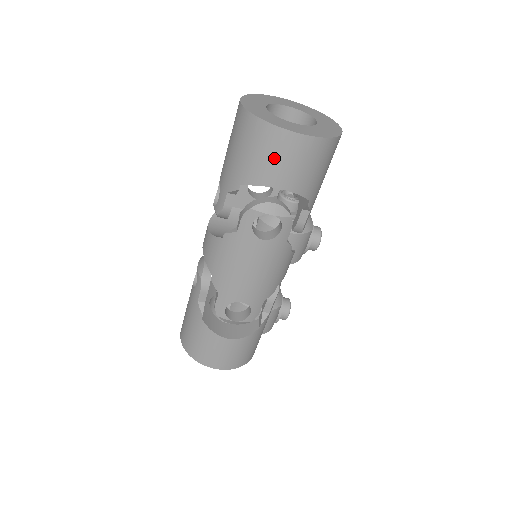
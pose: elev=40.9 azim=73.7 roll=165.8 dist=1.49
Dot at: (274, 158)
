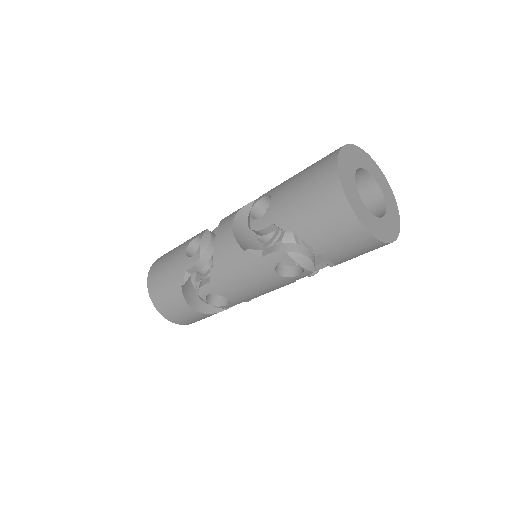
Dot at: (336, 236)
